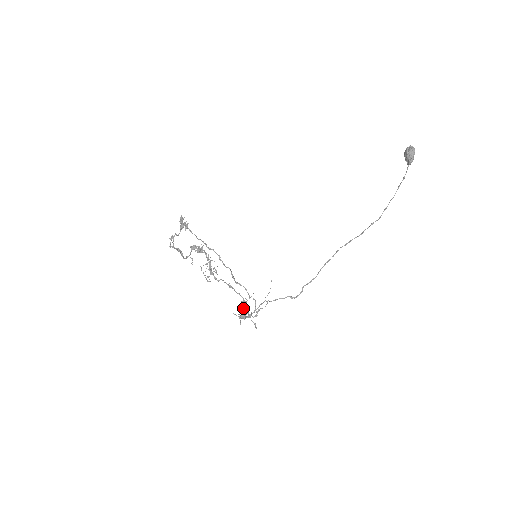
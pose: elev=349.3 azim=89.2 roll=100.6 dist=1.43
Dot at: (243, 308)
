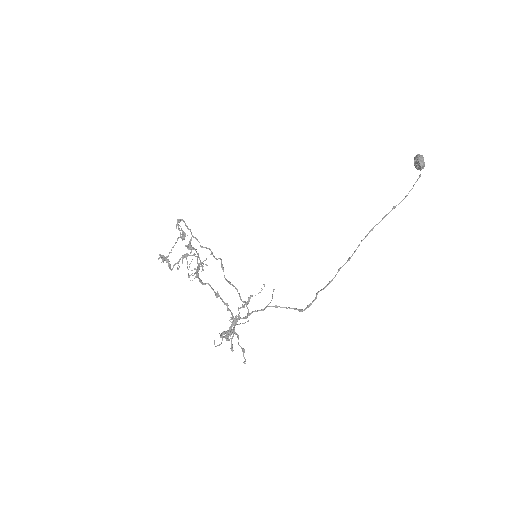
Dot at: occluded
